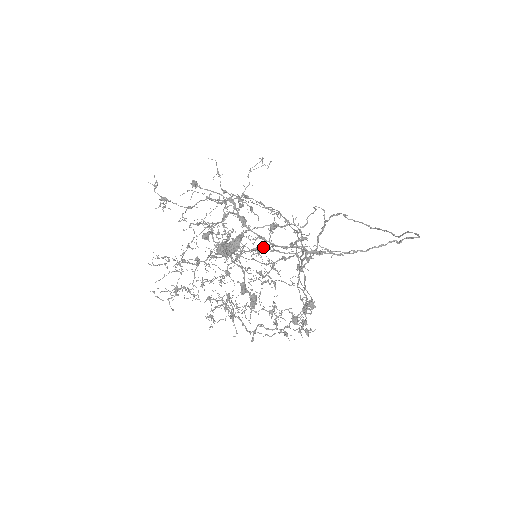
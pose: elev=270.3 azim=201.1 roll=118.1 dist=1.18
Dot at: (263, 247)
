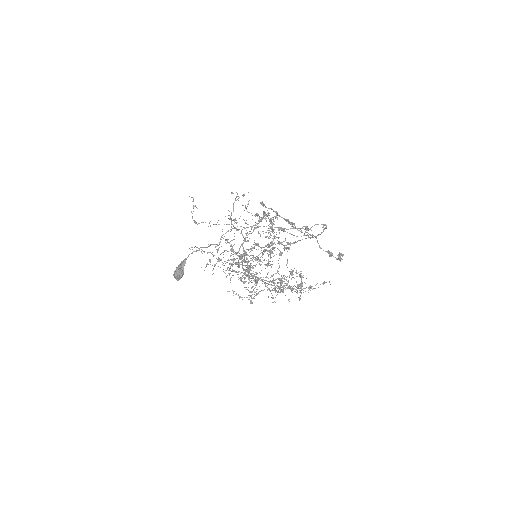
Dot at: (250, 251)
